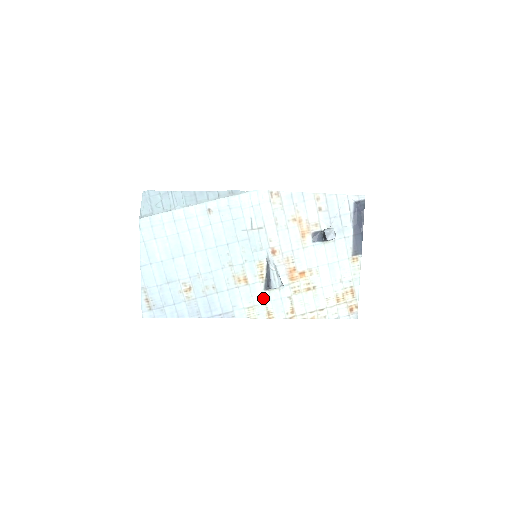
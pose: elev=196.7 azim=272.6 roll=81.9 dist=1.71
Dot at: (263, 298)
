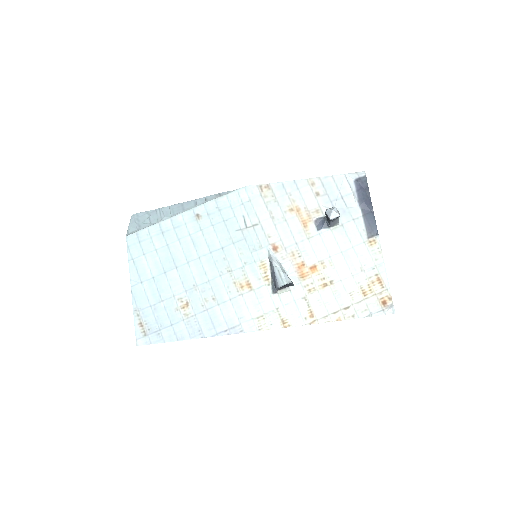
Dot at: (273, 304)
